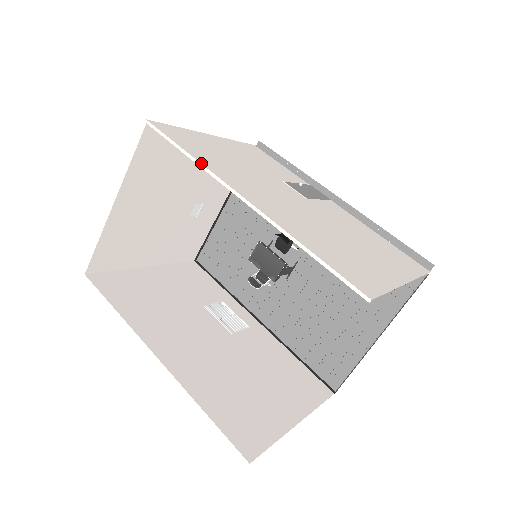
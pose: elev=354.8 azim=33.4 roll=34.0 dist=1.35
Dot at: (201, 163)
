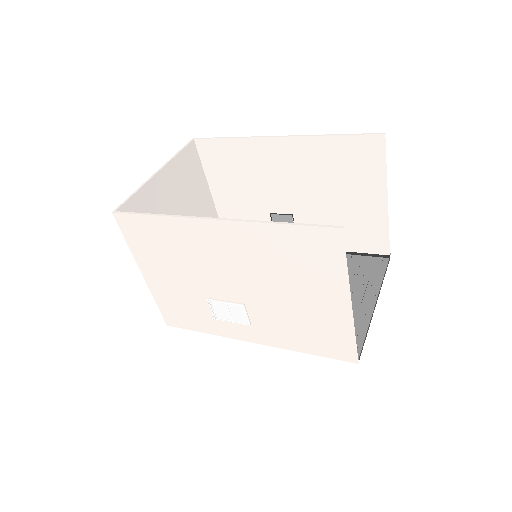
Dot at: (243, 137)
